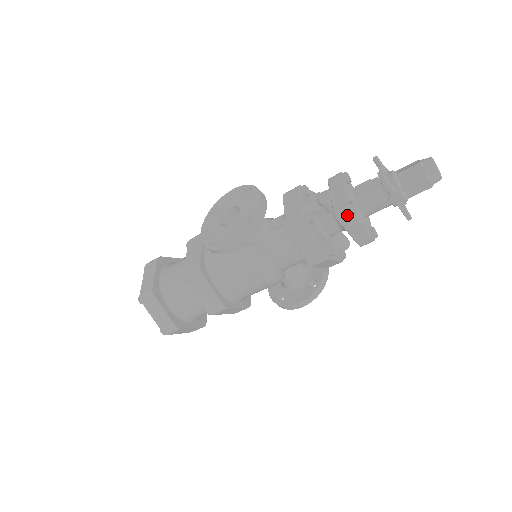
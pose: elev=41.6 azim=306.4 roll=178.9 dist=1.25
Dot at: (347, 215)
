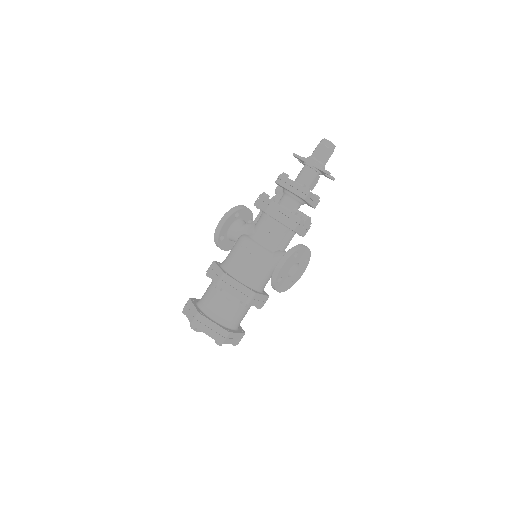
Dot at: (280, 177)
